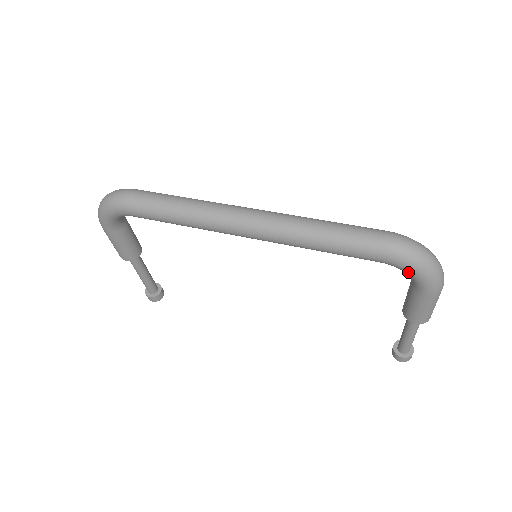
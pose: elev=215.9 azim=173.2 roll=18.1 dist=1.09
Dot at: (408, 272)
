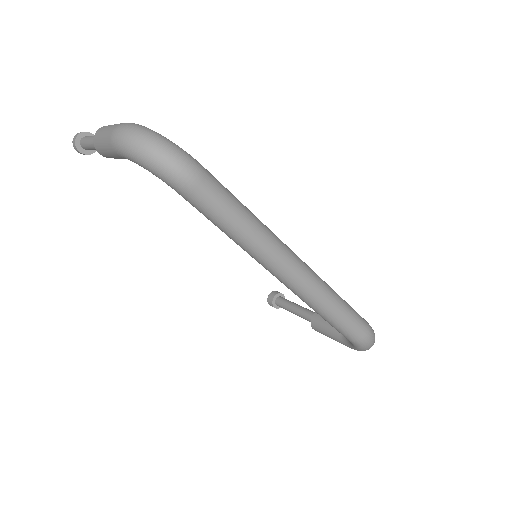
Dot at: (353, 346)
